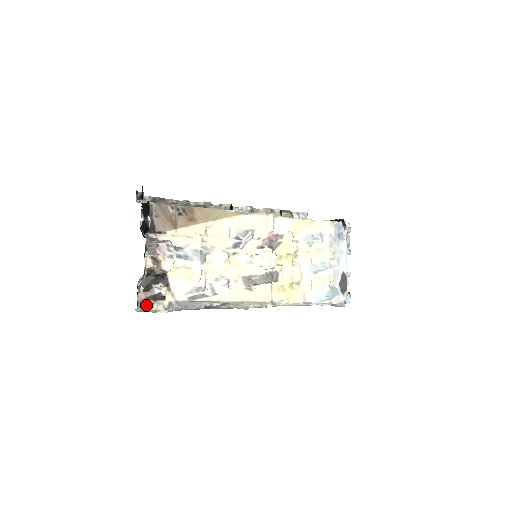
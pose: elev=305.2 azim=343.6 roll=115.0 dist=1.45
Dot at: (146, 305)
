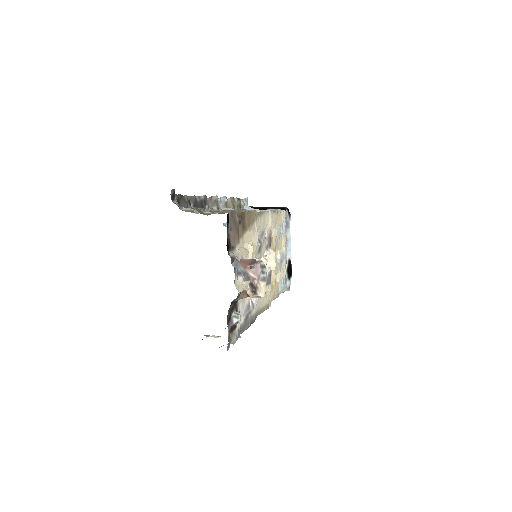
Dot at: (230, 341)
